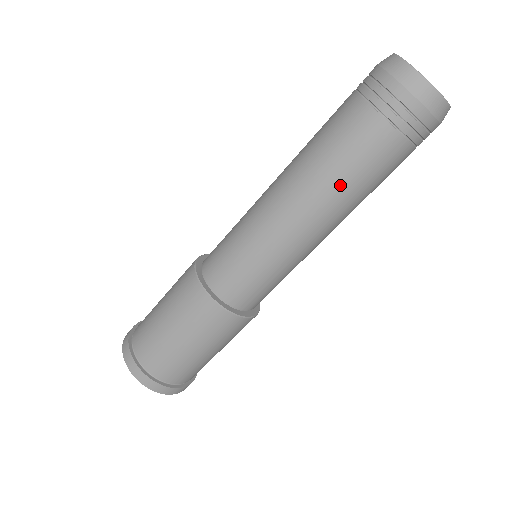
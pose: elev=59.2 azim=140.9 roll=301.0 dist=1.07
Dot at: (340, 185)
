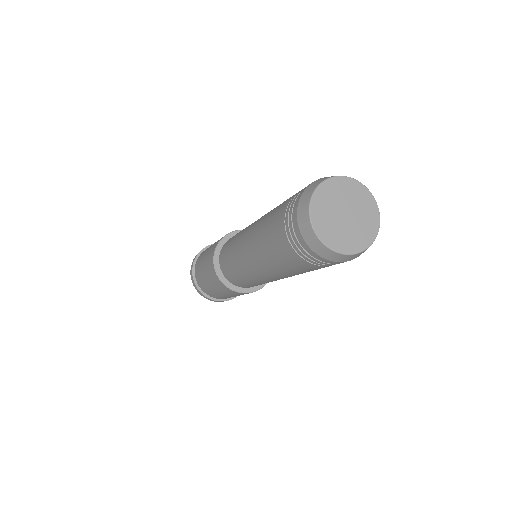
Dot at: occluded
